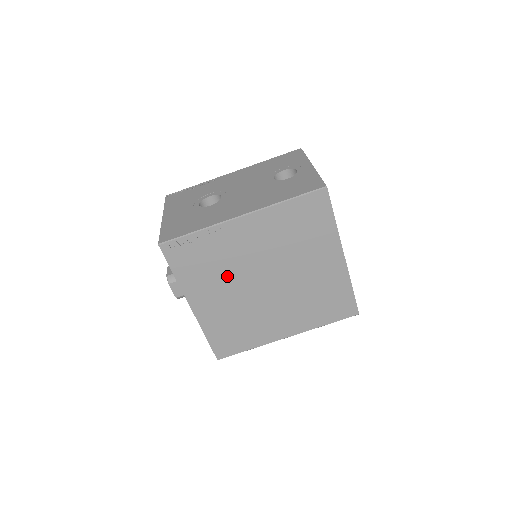
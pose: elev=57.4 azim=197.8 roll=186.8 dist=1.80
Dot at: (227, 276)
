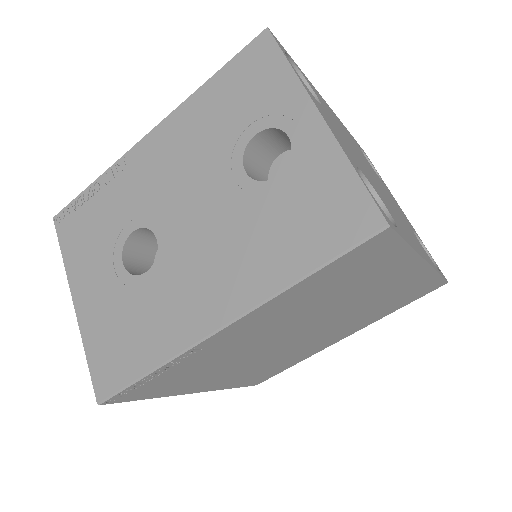
Dot at: (233, 361)
